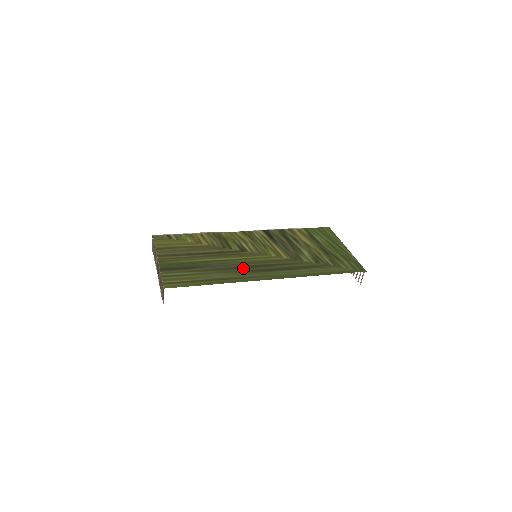
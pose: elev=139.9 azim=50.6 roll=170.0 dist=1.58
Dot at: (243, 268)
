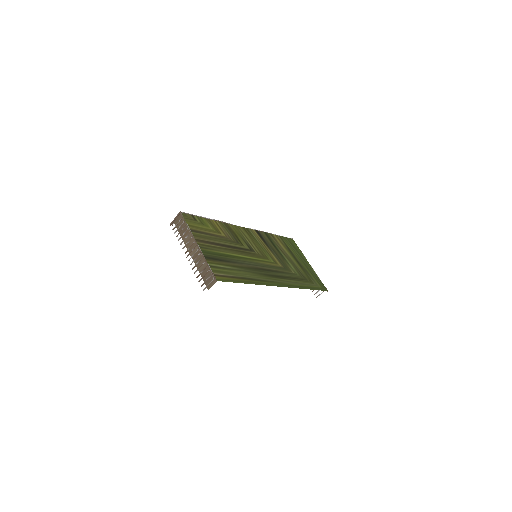
Dot at: (259, 270)
